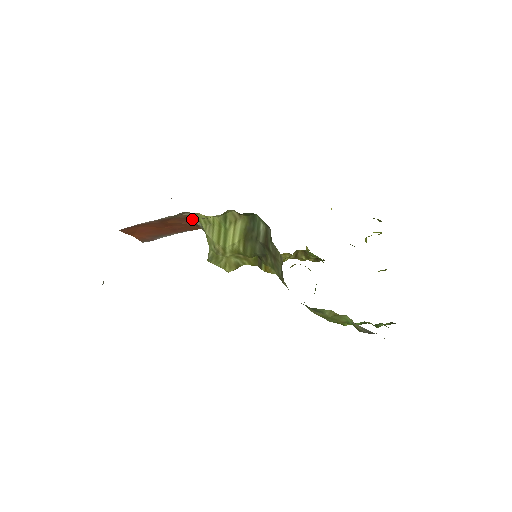
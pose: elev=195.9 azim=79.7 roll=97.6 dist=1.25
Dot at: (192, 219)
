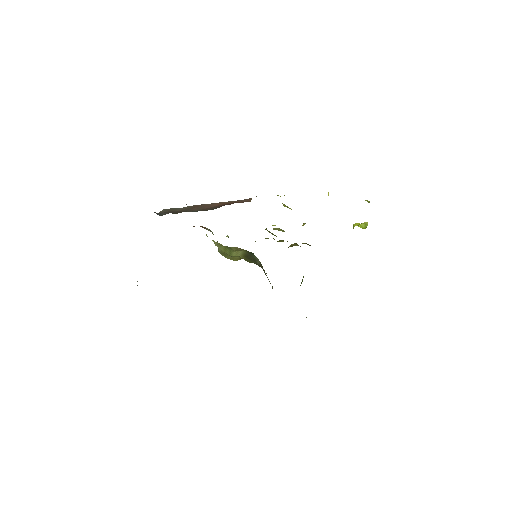
Dot at: (204, 228)
